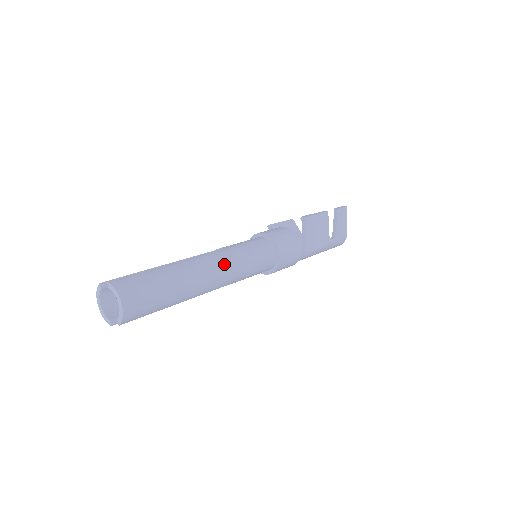
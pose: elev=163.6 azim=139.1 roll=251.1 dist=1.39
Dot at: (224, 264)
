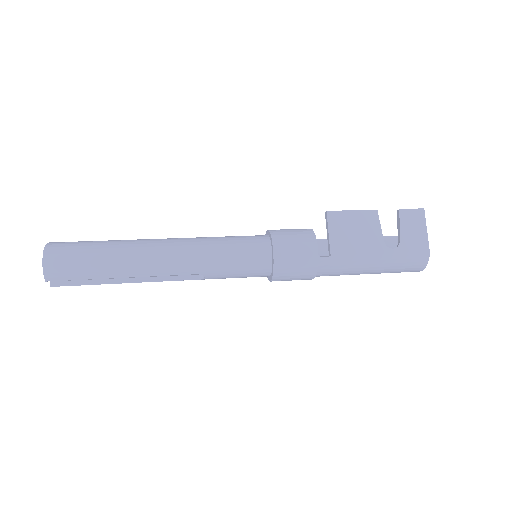
Dot at: (183, 245)
